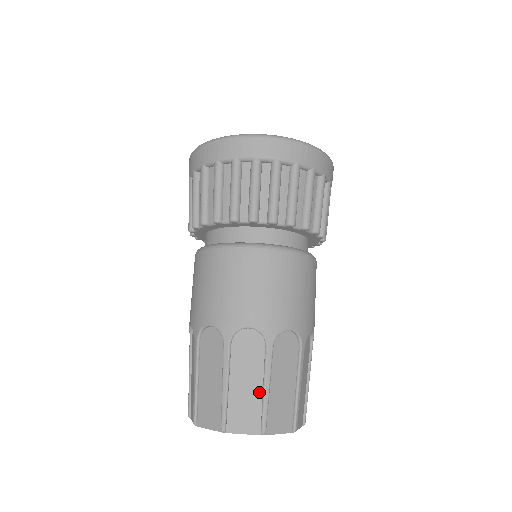
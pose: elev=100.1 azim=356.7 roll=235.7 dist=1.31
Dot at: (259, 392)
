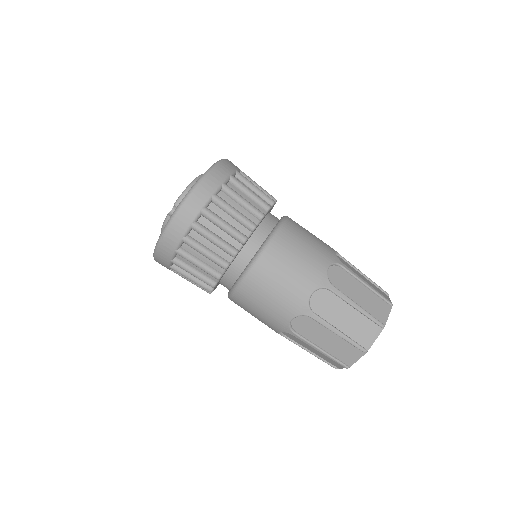
Dot at: (367, 291)
